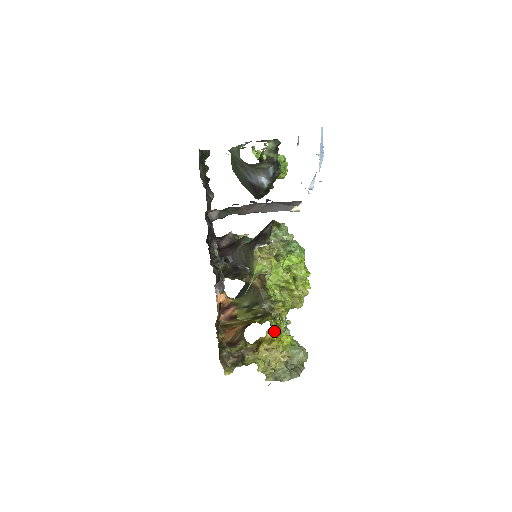
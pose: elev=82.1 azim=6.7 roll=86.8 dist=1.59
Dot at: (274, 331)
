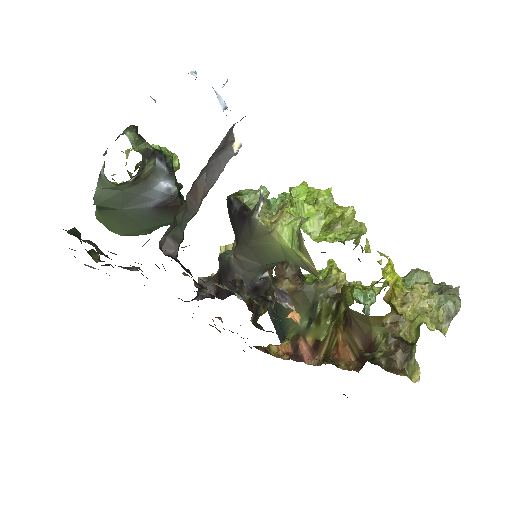
Dot at: (387, 270)
